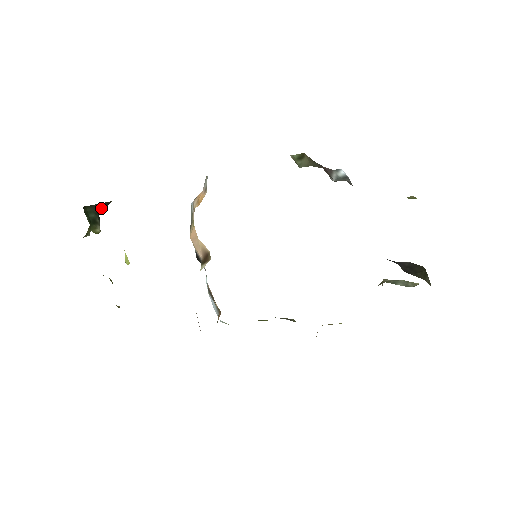
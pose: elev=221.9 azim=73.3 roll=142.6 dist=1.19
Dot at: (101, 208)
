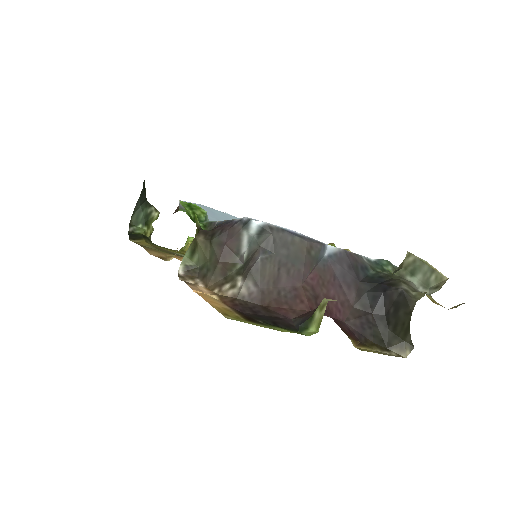
Dot at: (142, 200)
